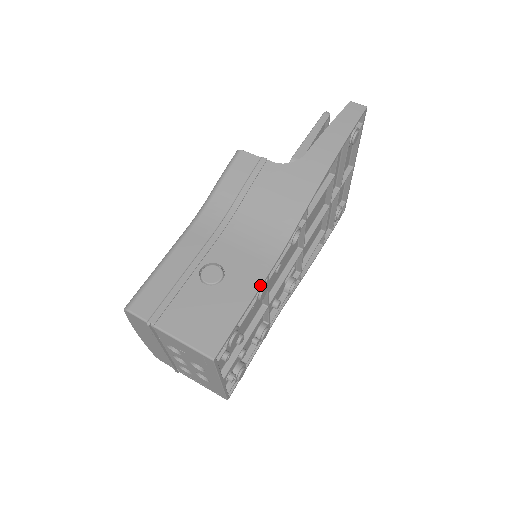
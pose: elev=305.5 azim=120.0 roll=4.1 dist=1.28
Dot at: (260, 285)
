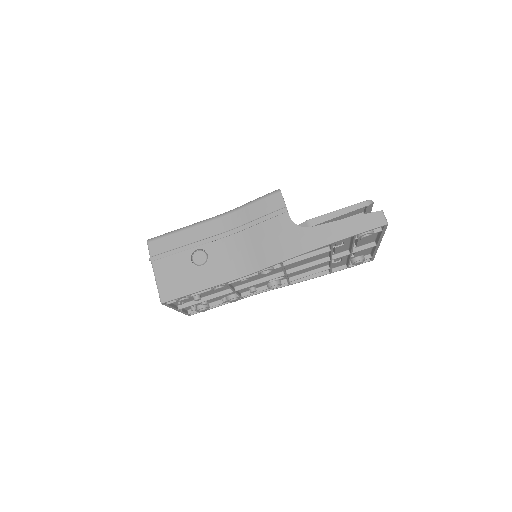
Dot at: (216, 285)
